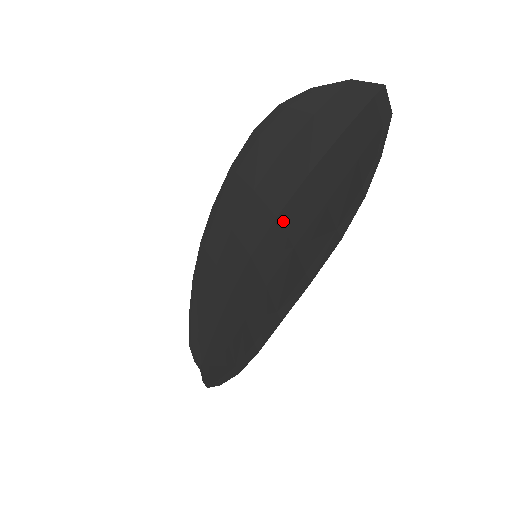
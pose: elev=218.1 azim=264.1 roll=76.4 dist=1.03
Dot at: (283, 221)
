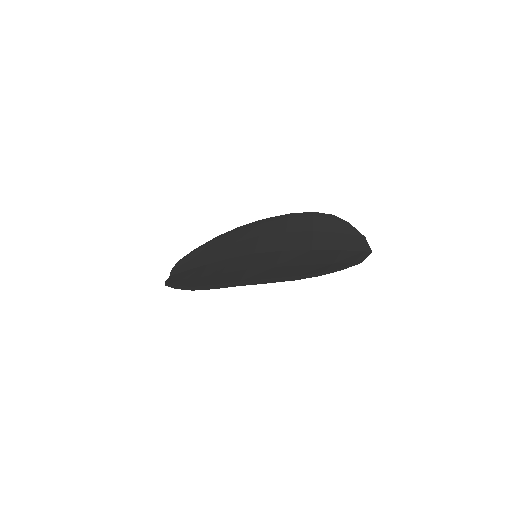
Dot at: (283, 254)
